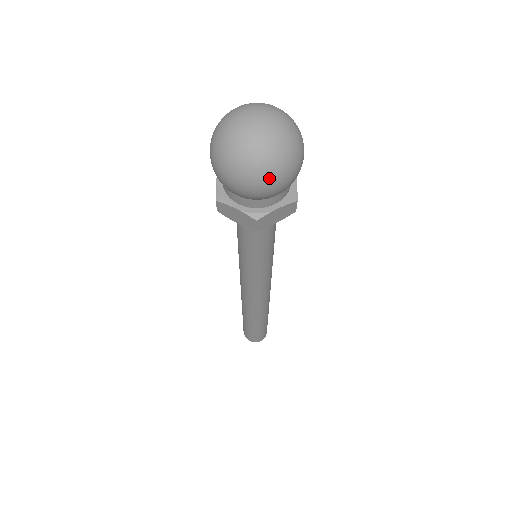
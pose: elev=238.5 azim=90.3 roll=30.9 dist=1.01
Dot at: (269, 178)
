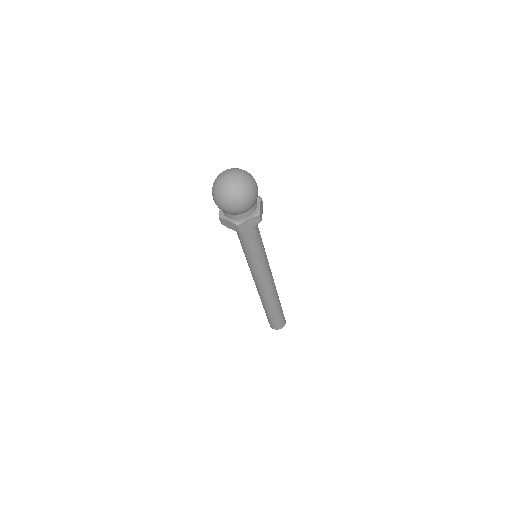
Dot at: (237, 202)
